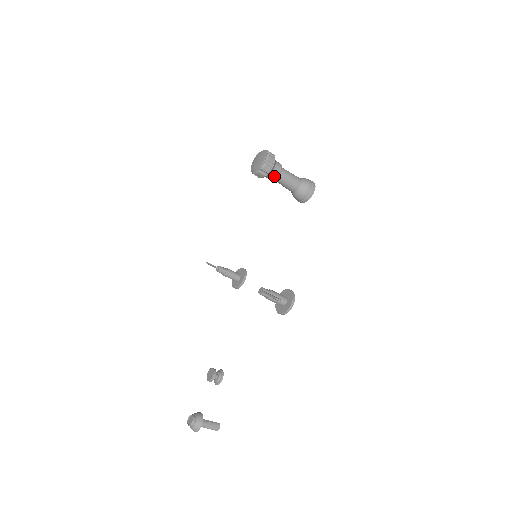
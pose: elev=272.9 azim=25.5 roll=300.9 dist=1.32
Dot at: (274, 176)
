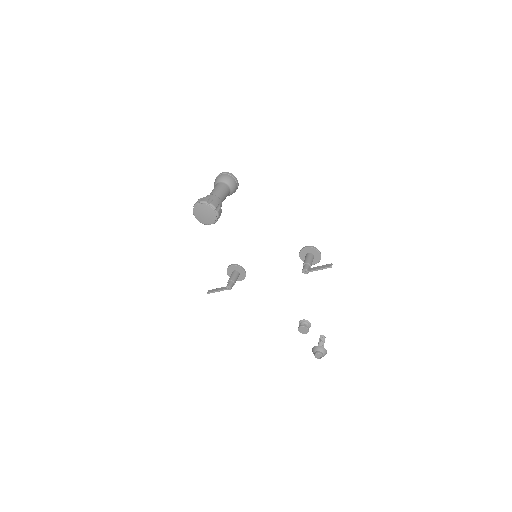
Dot at: occluded
